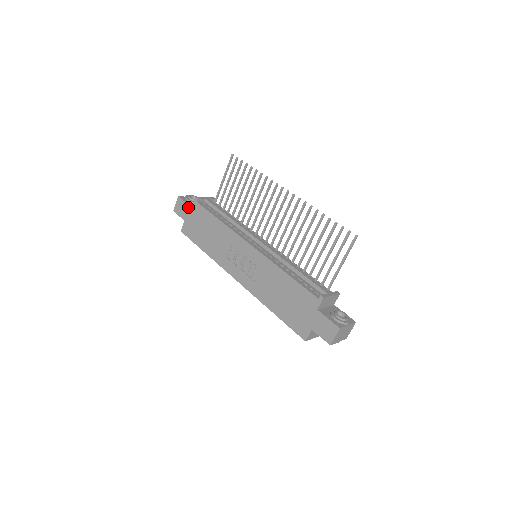
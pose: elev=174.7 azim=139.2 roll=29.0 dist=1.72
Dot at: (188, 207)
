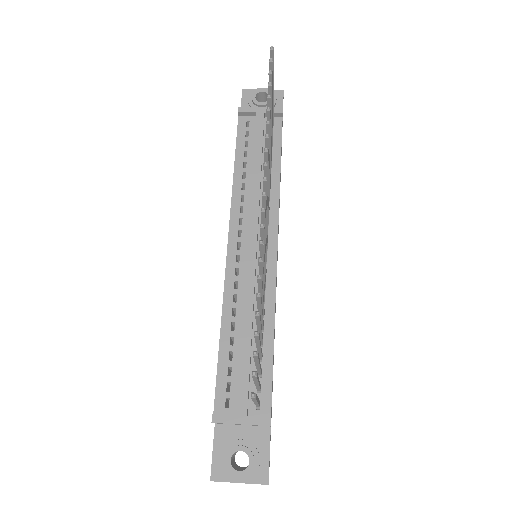
Dot at: occluded
